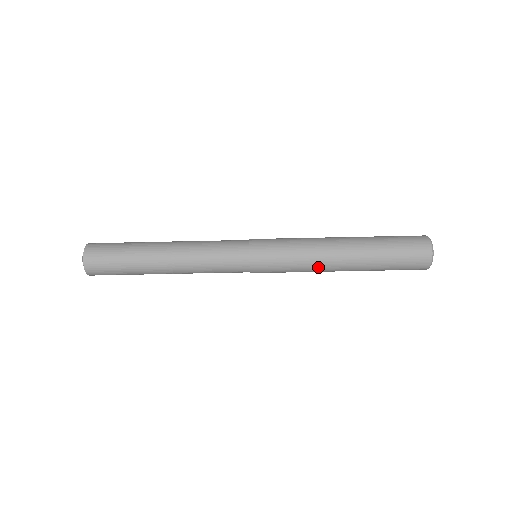
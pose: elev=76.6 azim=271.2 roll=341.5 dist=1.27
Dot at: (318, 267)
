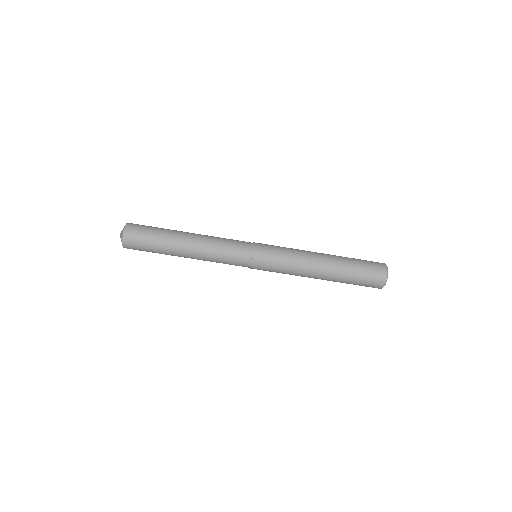
Dot at: occluded
